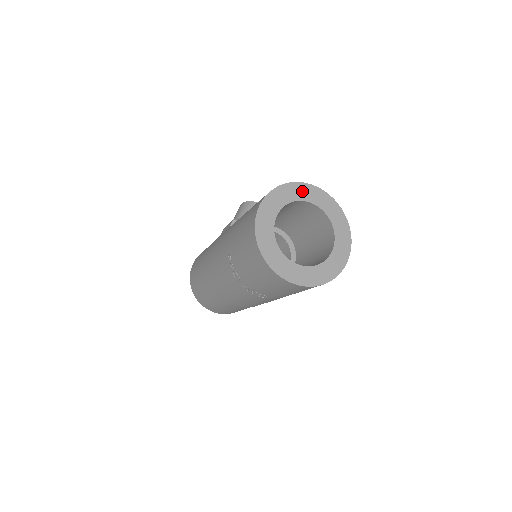
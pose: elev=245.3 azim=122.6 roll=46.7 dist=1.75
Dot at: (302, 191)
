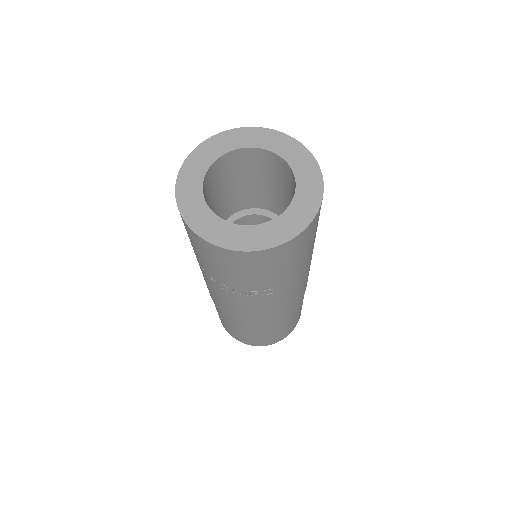
Dot at: (221, 143)
